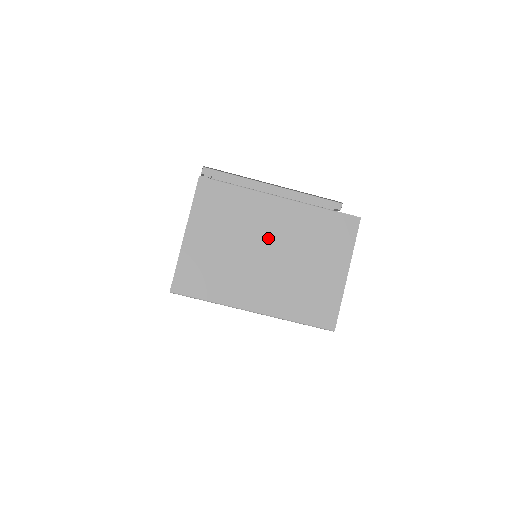
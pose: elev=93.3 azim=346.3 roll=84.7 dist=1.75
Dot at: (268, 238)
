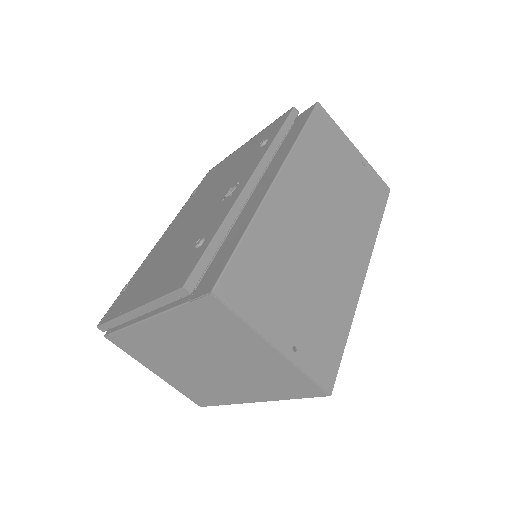
Dot at: (188, 353)
